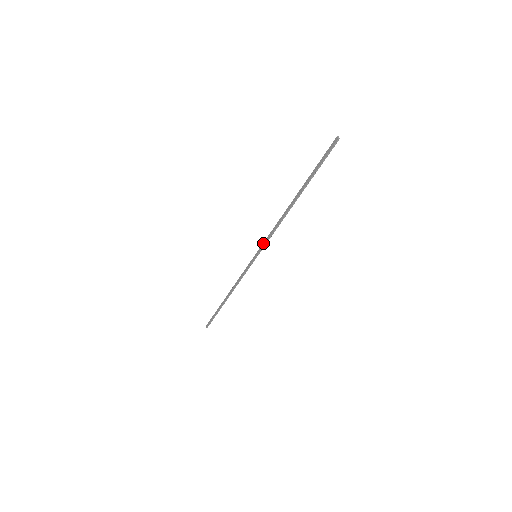
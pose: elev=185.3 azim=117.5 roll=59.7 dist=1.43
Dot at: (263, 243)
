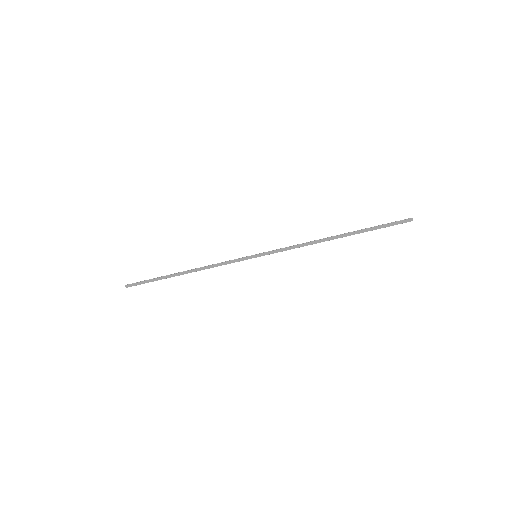
Dot at: (274, 251)
